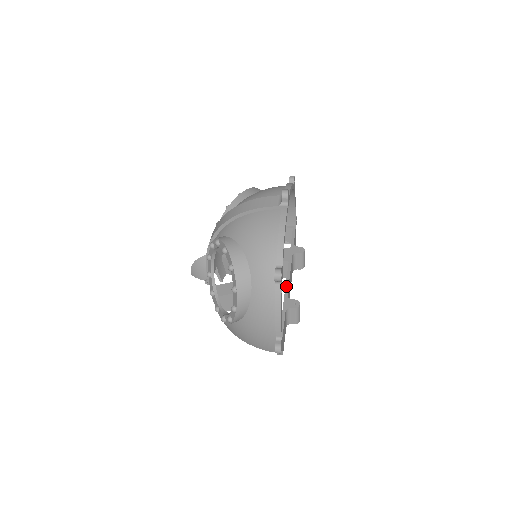
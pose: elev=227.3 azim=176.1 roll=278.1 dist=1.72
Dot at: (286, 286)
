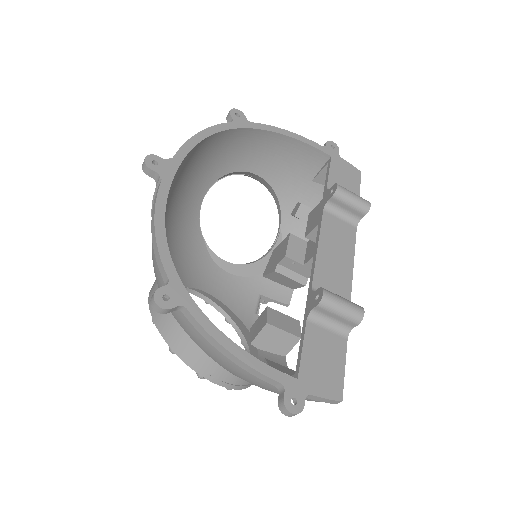
Dot at: (311, 271)
